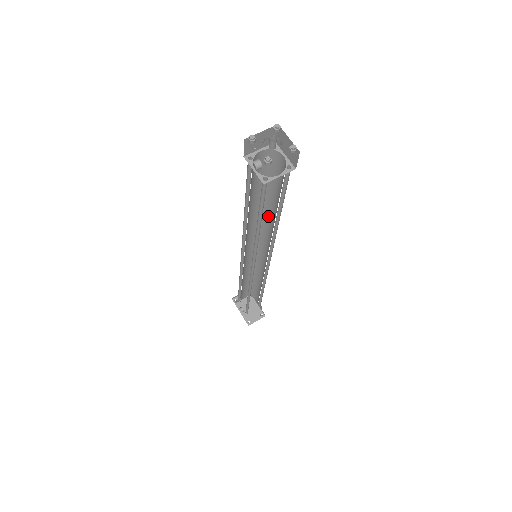
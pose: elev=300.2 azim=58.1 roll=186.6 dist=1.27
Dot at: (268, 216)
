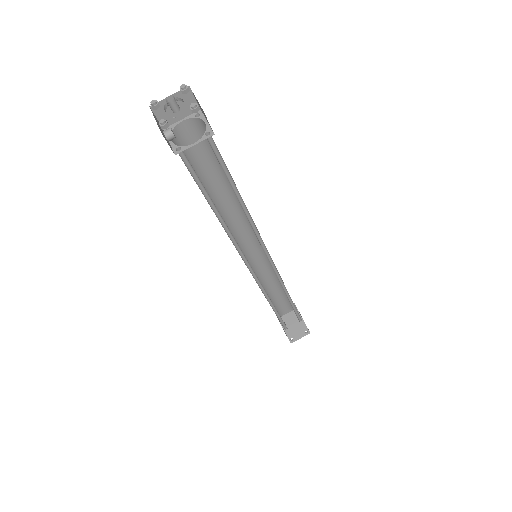
Dot at: occluded
